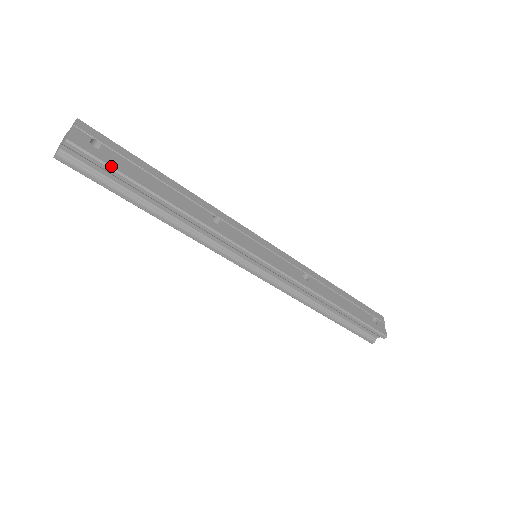
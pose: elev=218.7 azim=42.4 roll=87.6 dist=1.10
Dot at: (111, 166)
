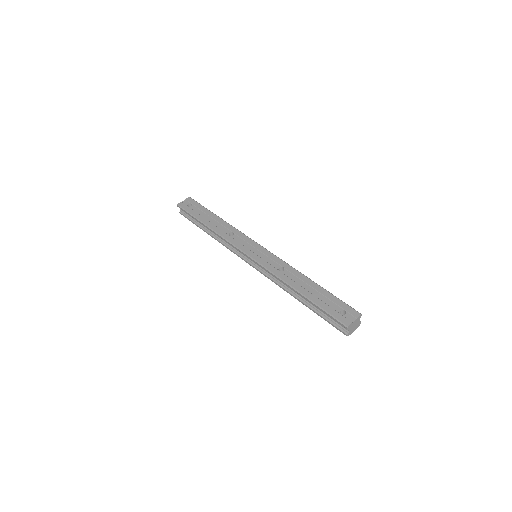
Dot at: (189, 212)
